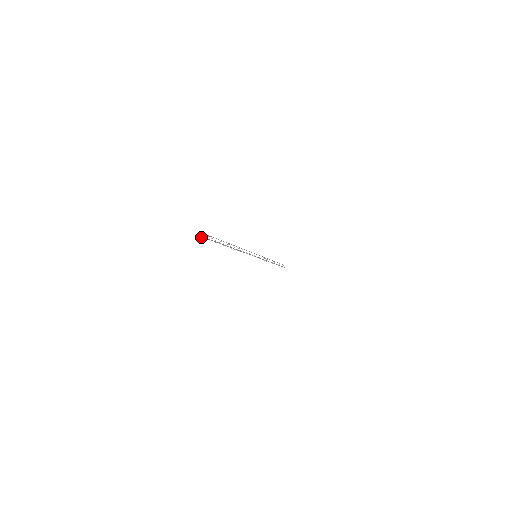
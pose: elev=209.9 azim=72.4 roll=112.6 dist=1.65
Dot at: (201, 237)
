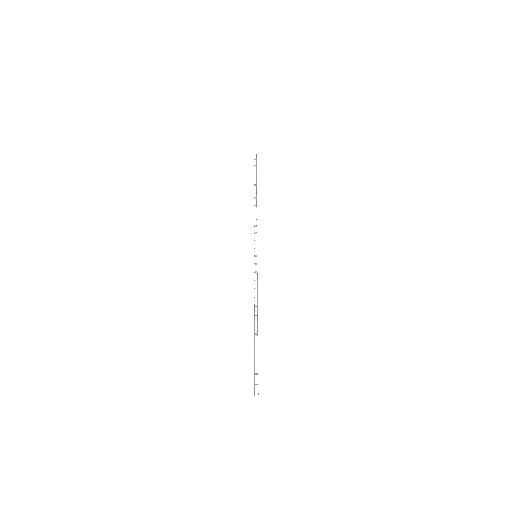
Dot at: occluded
